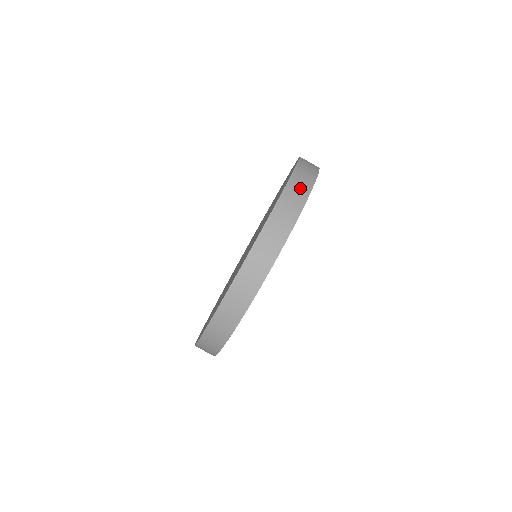
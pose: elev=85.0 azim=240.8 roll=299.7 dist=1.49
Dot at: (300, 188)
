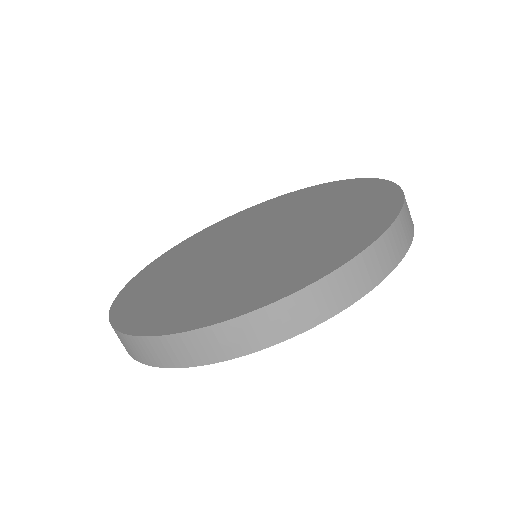
Dot at: (401, 240)
